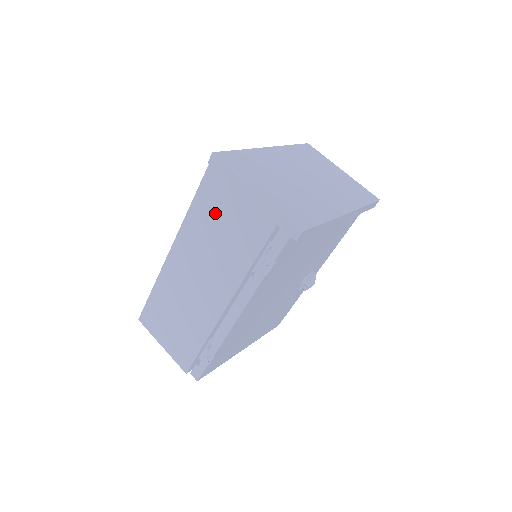
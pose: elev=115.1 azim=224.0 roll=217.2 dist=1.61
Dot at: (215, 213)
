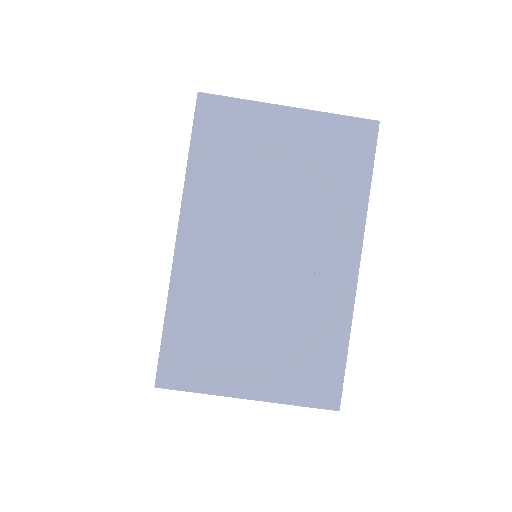
Dot at: occluded
